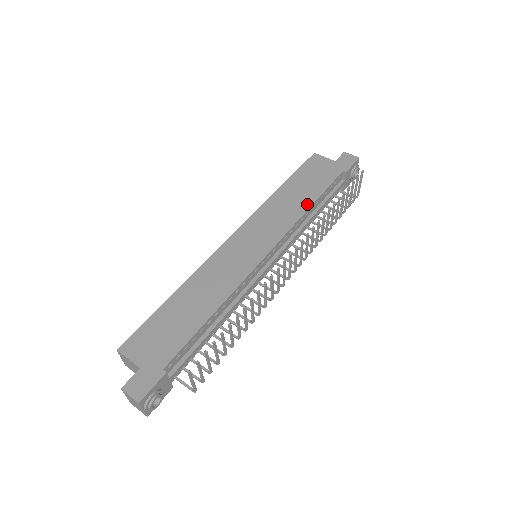
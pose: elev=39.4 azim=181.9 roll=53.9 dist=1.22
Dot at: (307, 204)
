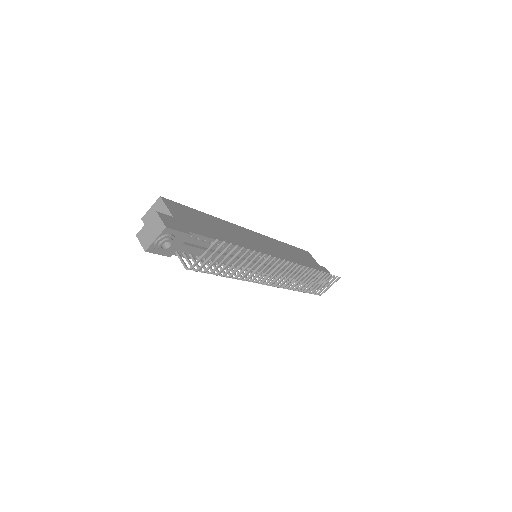
Dot at: (300, 263)
